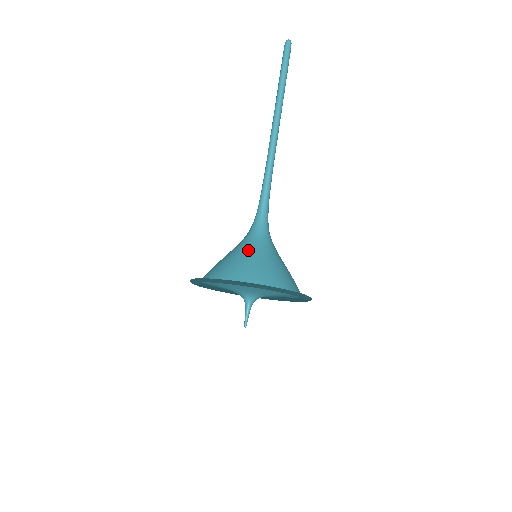
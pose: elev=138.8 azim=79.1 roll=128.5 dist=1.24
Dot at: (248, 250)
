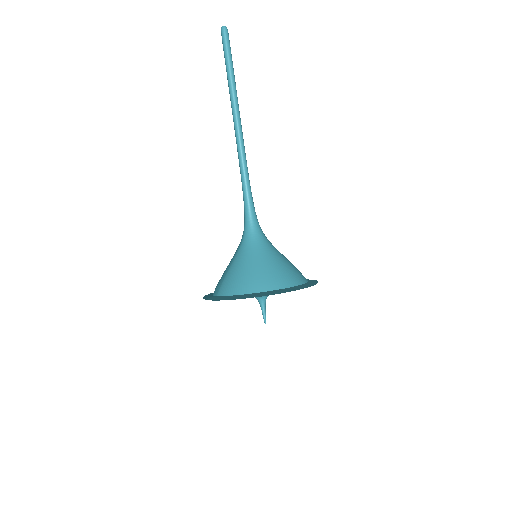
Dot at: (264, 255)
